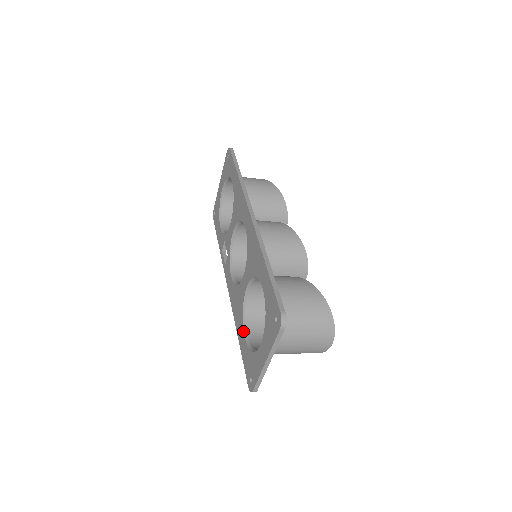
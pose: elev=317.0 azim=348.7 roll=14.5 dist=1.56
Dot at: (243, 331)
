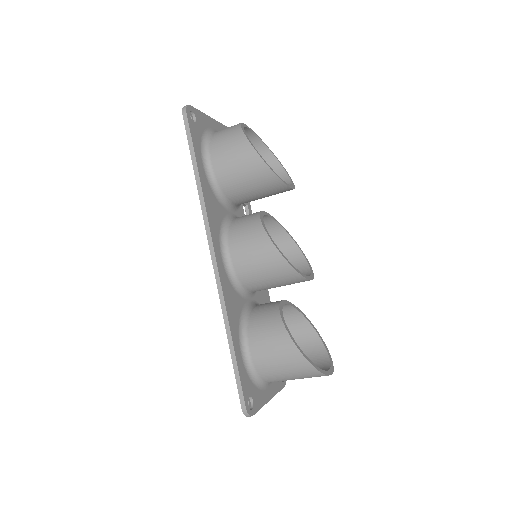
Dot at: occluded
